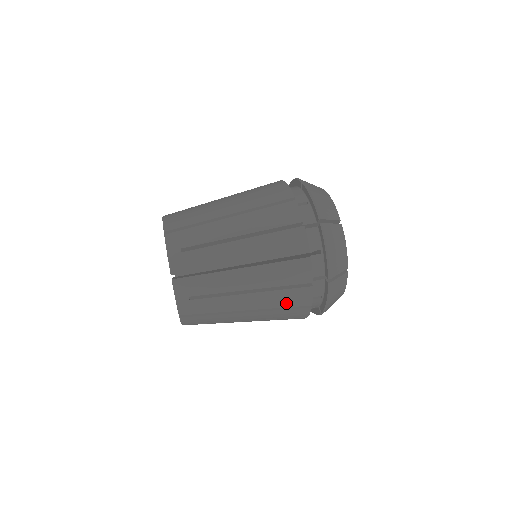
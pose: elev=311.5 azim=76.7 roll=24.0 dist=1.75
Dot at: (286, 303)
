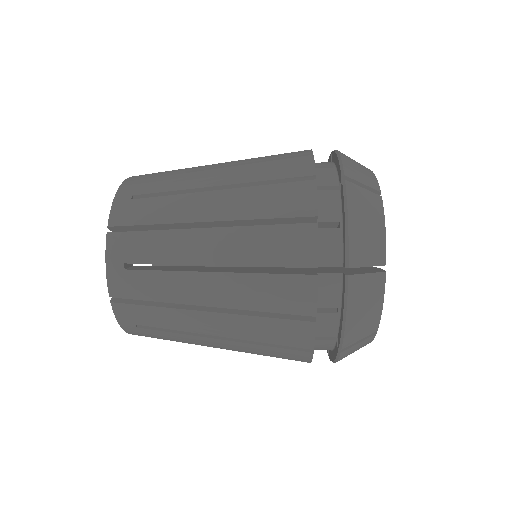
Dot at: (272, 303)
